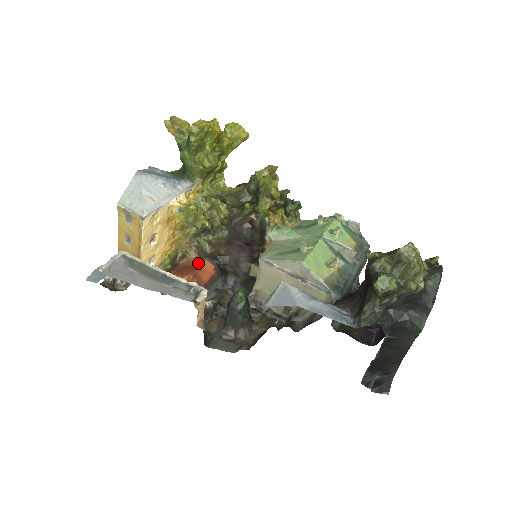
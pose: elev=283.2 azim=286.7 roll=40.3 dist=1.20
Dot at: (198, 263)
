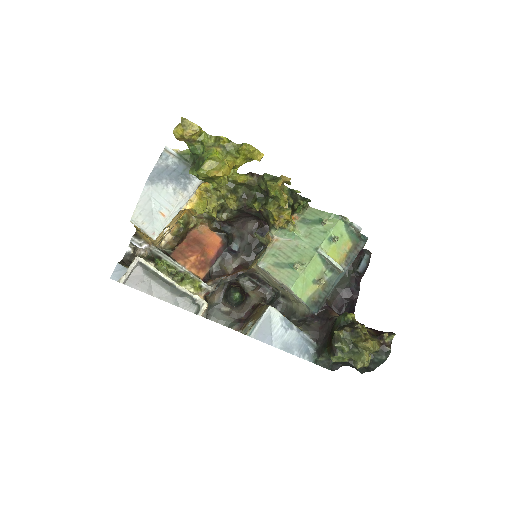
Dot at: (207, 237)
